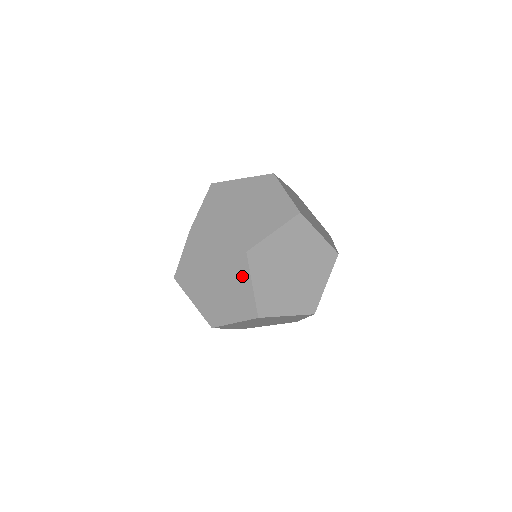
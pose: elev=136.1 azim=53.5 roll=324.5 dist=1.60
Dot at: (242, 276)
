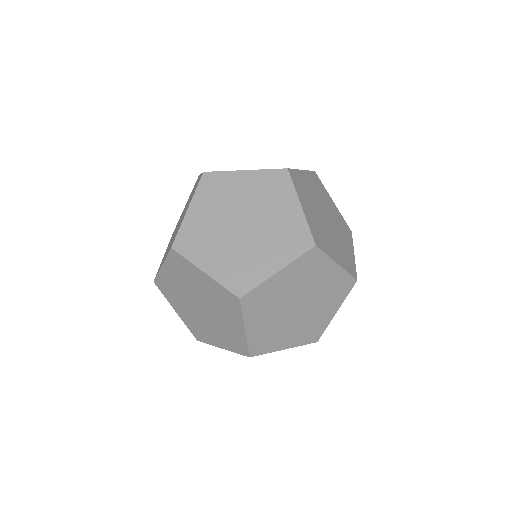
Dot at: (285, 199)
